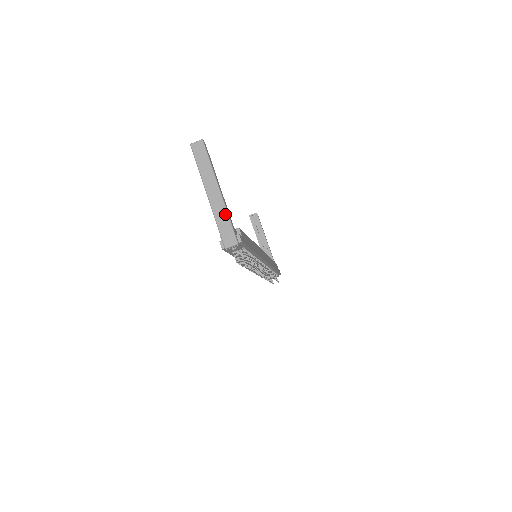
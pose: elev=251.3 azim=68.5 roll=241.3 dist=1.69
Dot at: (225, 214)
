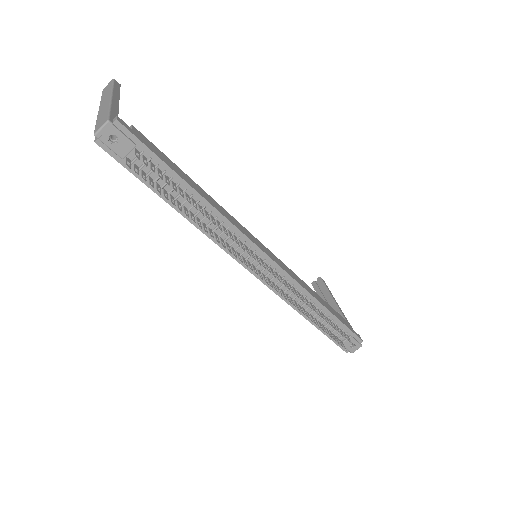
Dot at: (107, 108)
